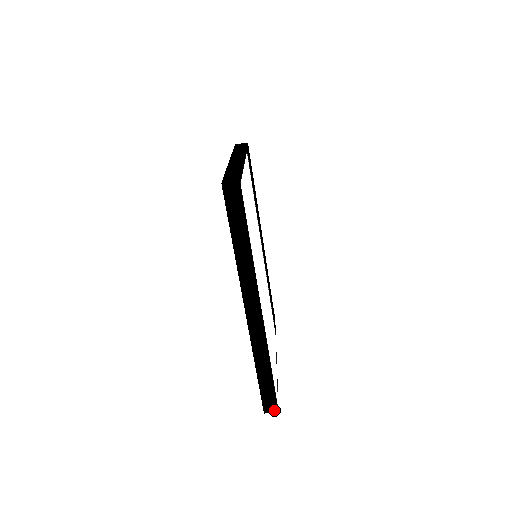
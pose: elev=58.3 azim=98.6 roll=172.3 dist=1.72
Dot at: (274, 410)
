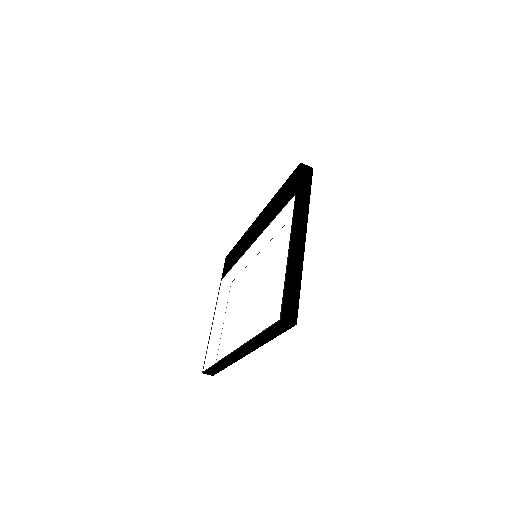
Dot at: (211, 375)
